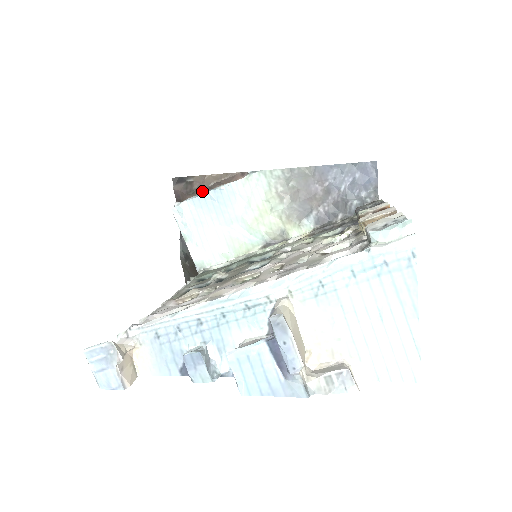
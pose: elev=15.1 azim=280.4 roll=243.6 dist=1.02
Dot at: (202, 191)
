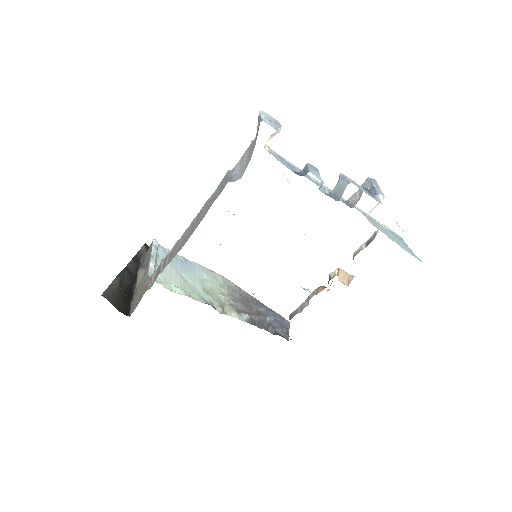
Dot at: occluded
